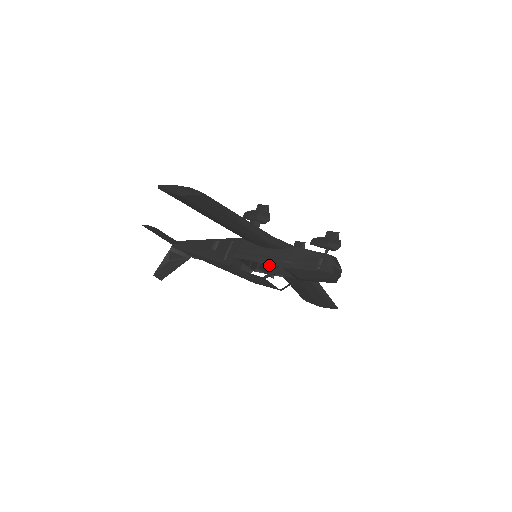
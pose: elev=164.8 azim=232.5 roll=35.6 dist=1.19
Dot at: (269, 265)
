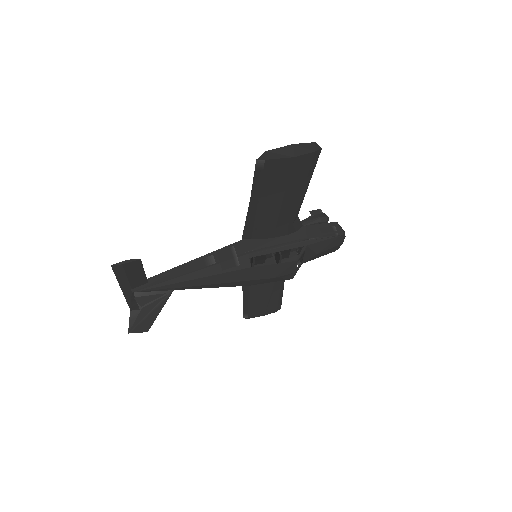
Dot at: (278, 257)
